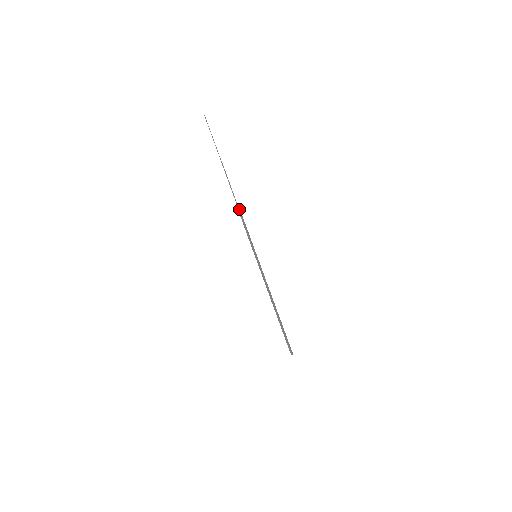
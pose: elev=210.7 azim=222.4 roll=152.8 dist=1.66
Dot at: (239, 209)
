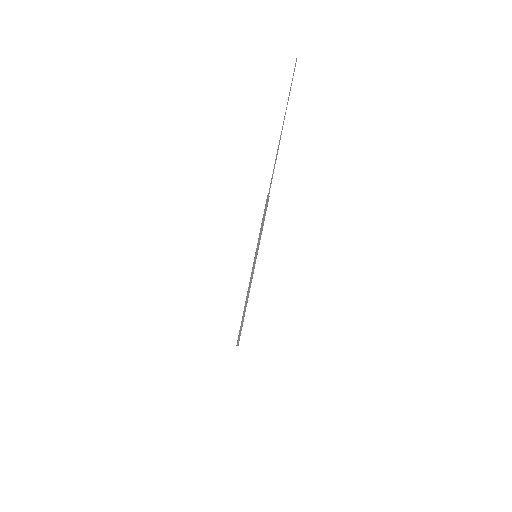
Dot at: occluded
